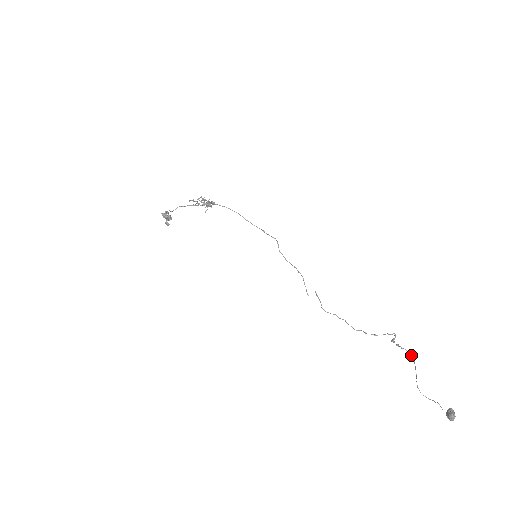
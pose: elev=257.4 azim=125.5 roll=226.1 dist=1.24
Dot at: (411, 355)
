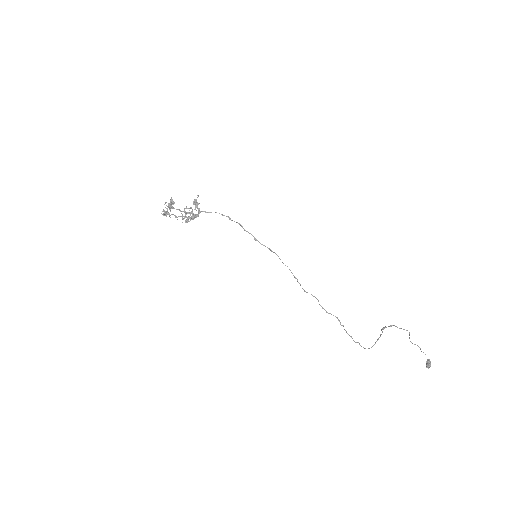
Dot at: occluded
